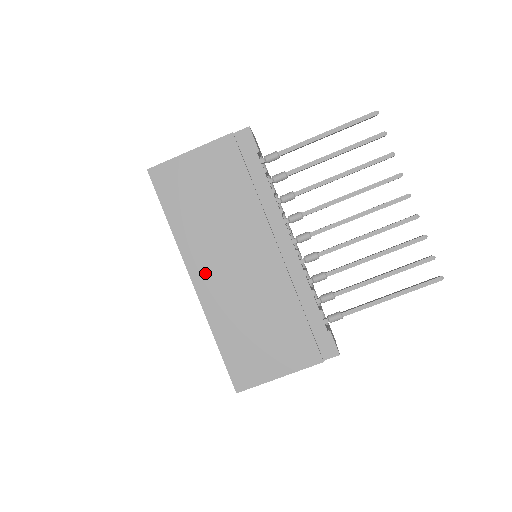
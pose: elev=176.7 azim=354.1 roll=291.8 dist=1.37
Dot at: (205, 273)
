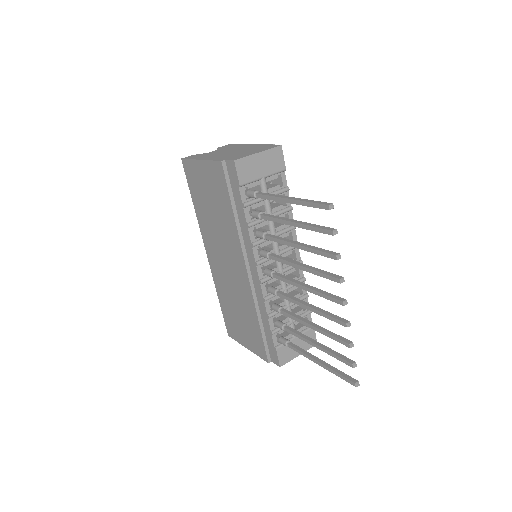
Dot at: (212, 254)
